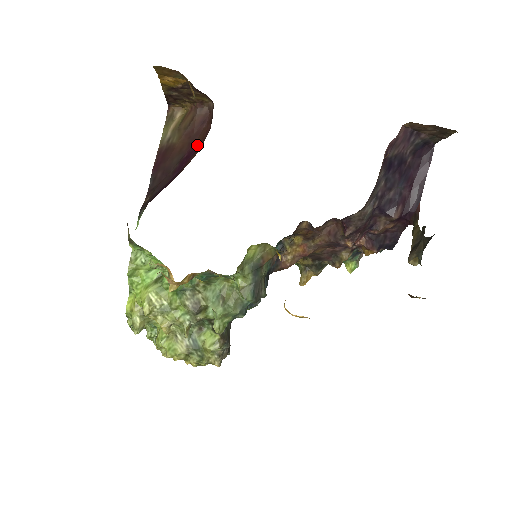
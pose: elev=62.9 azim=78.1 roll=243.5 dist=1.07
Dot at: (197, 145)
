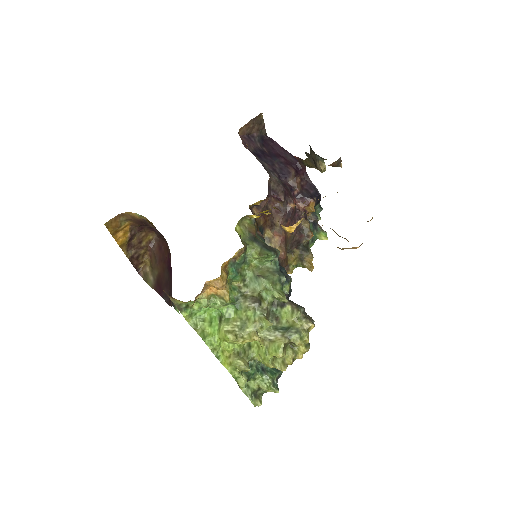
Dot at: (168, 255)
